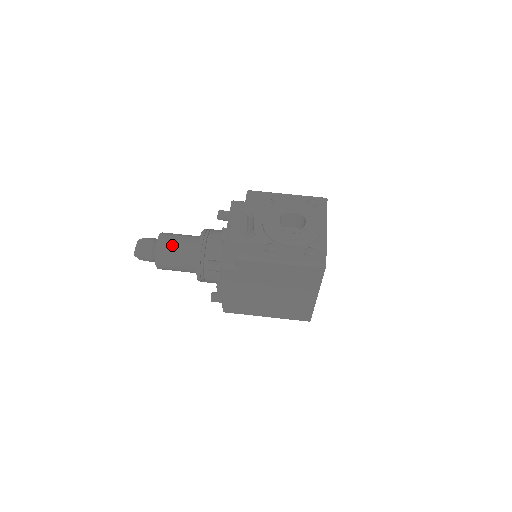
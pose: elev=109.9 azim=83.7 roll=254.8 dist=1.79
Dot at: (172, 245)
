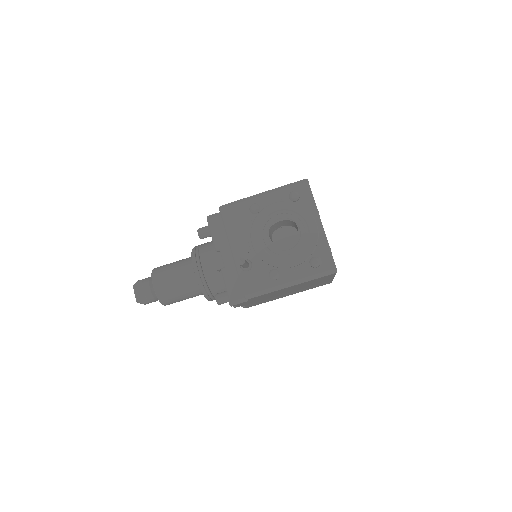
Dot at: (170, 285)
